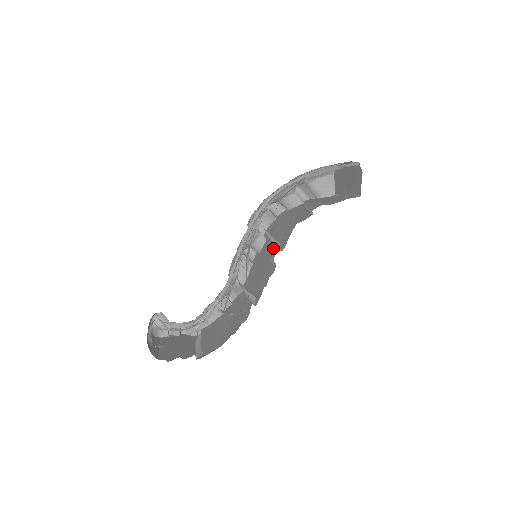
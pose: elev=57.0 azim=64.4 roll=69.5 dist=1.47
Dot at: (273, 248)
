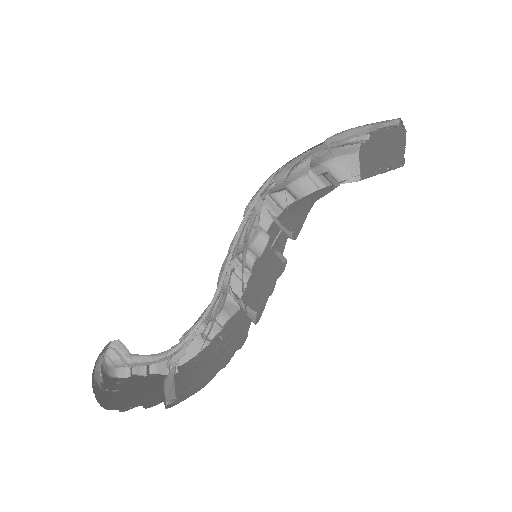
Dot at: (281, 242)
